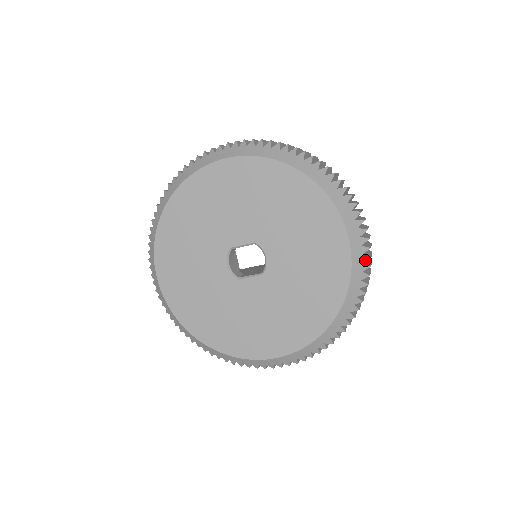
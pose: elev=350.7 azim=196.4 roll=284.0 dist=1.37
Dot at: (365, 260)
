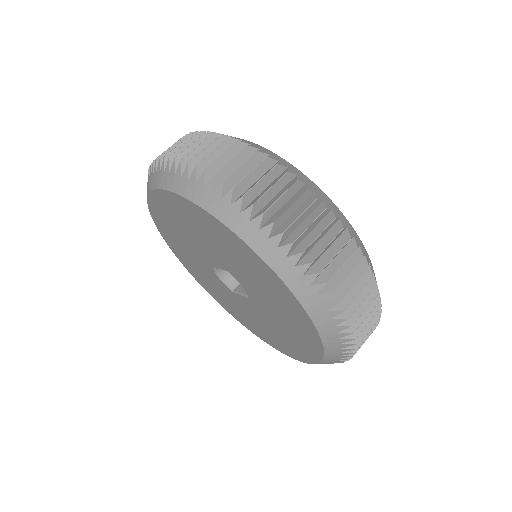
Dot at: (338, 322)
